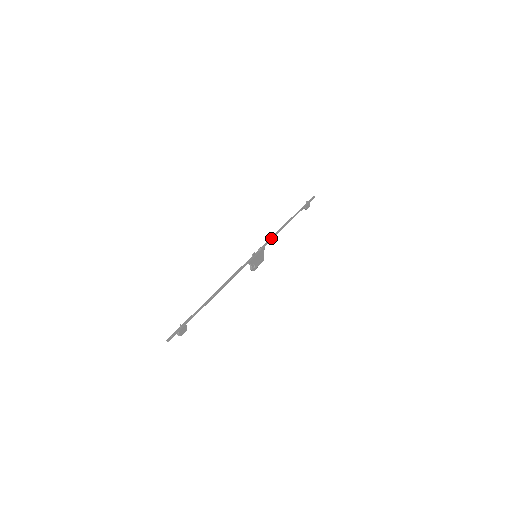
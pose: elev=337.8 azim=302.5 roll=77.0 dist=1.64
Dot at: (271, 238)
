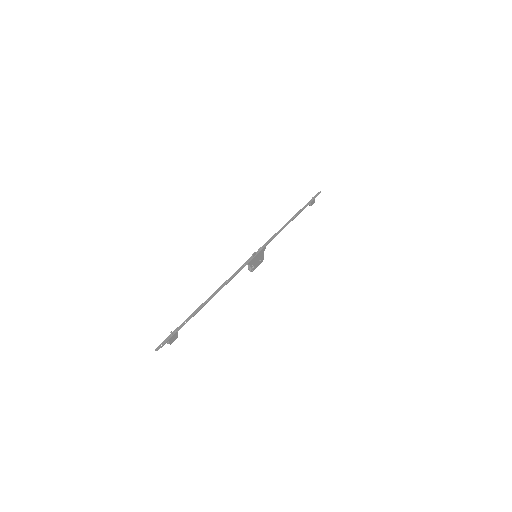
Dot at: (273, 237)
